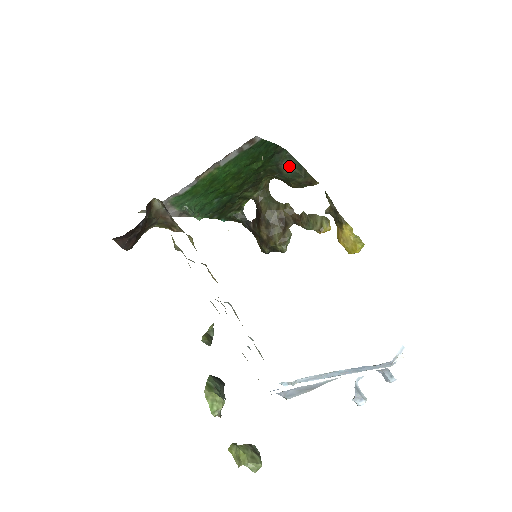
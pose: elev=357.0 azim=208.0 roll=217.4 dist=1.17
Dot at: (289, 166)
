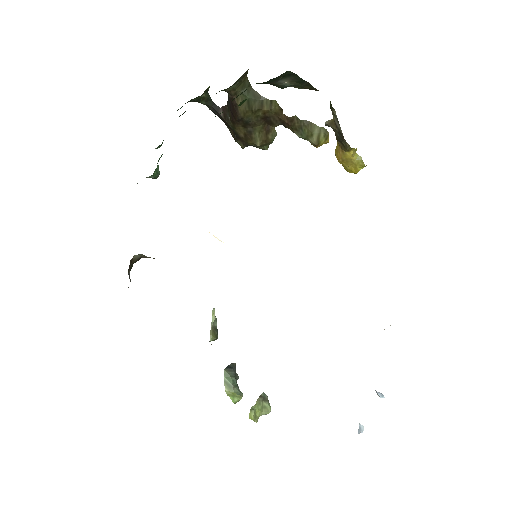
Dot at: (286, 81)
